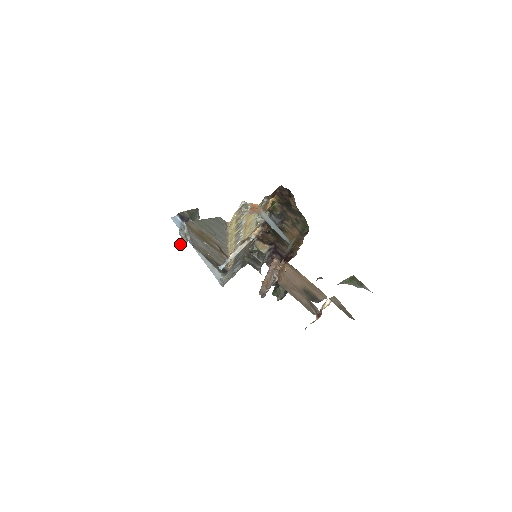
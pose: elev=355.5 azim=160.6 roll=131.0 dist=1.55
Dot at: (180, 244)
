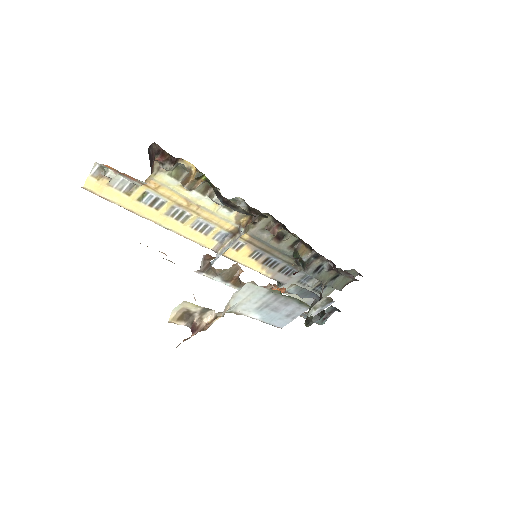
Dot at: occluded
